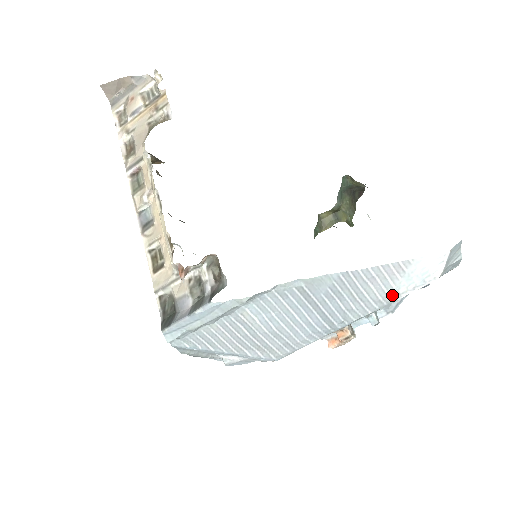
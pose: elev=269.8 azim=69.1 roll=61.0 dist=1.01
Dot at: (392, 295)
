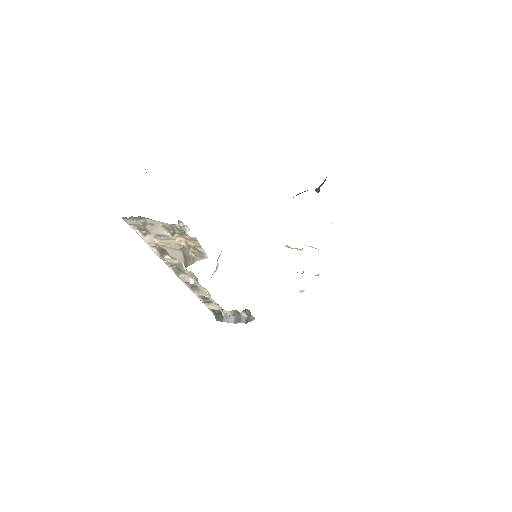
Dot at: occluded
